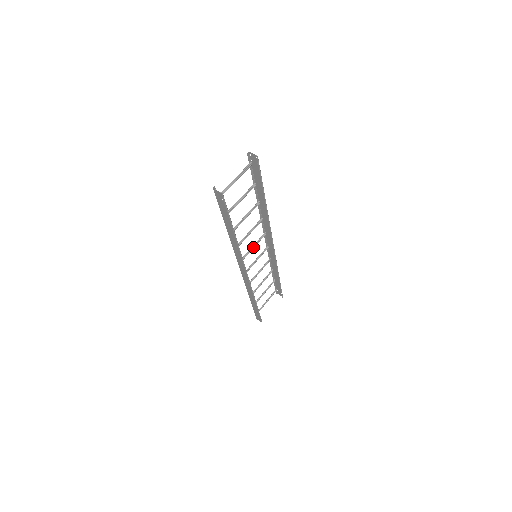
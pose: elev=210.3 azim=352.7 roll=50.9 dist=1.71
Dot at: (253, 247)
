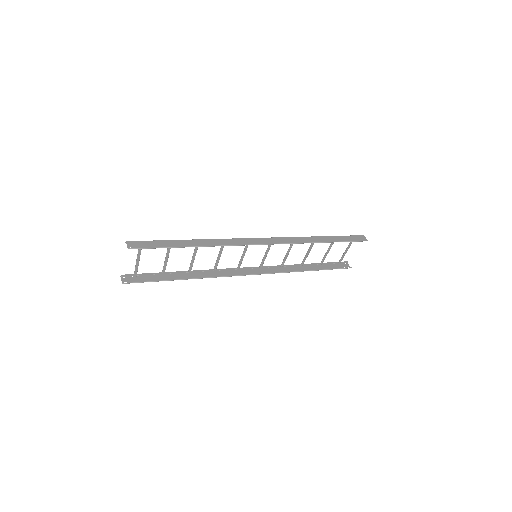
Dot at: occluded
